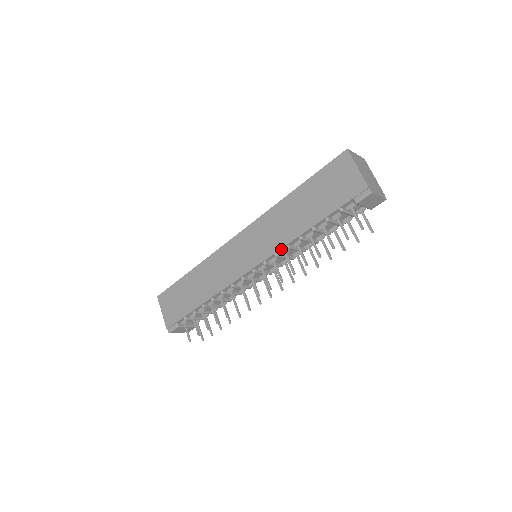
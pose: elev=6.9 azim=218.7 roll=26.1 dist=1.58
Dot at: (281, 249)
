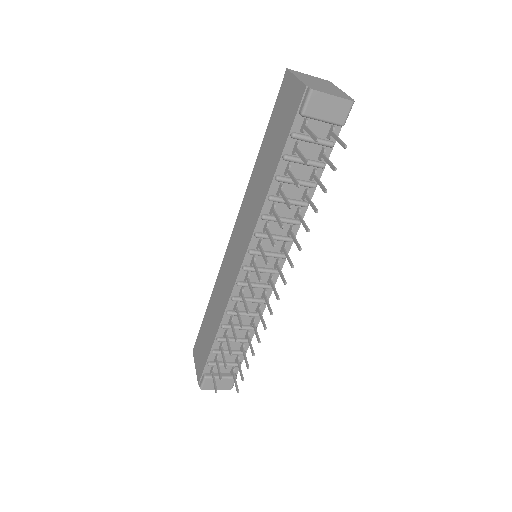
Dot at: (258, 224)
